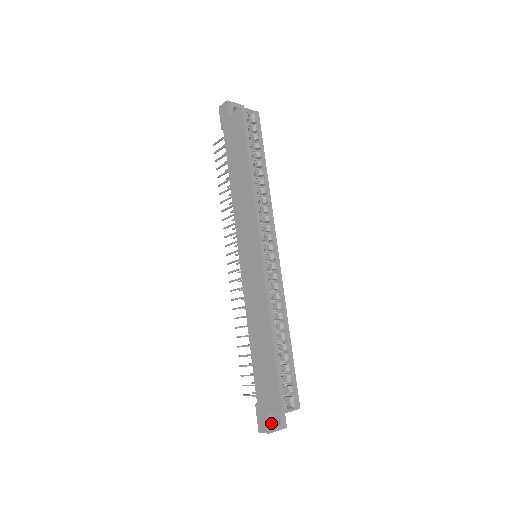
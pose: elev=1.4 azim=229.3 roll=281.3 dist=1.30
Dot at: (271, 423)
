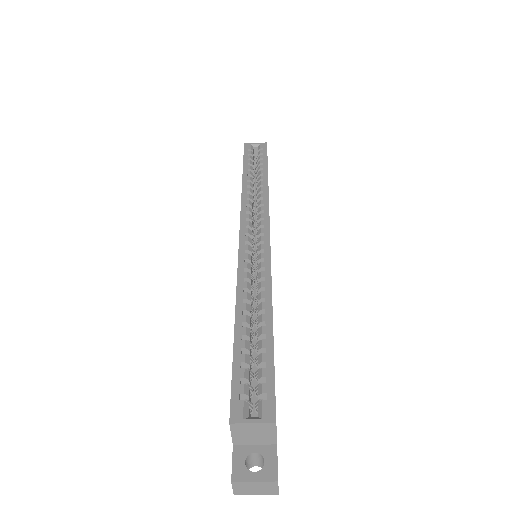
Dot at: (240, 464)
